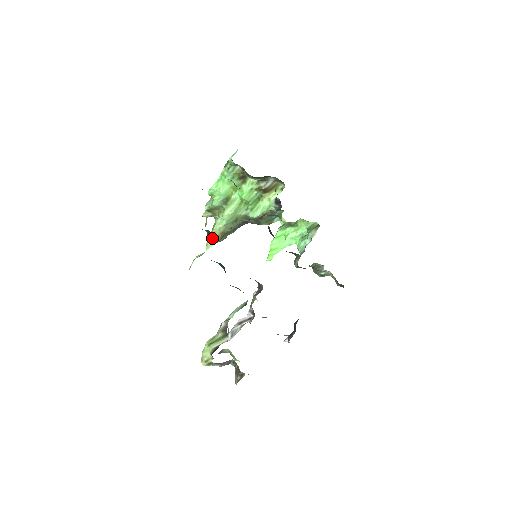
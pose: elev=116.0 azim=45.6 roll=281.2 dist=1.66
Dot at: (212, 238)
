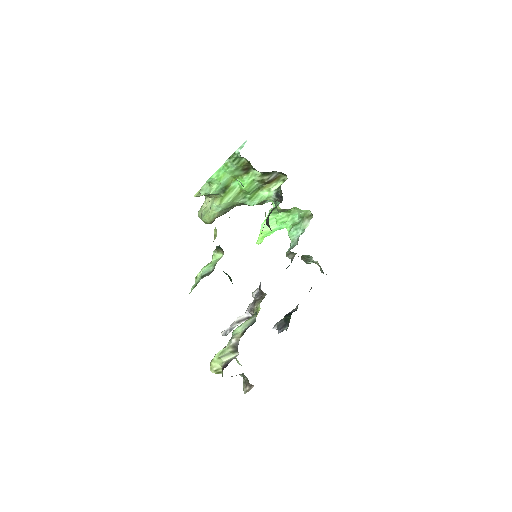
Dot at: (222, 252)
